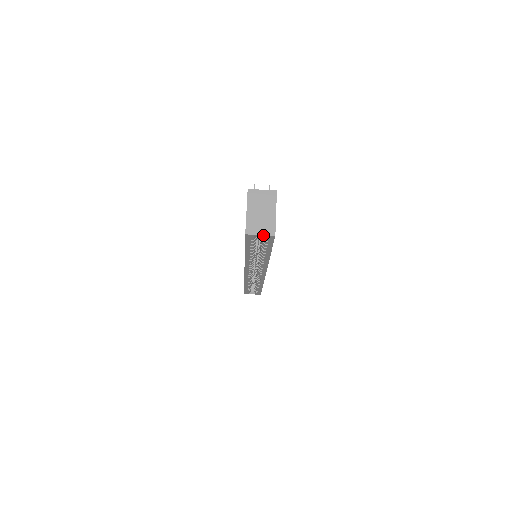
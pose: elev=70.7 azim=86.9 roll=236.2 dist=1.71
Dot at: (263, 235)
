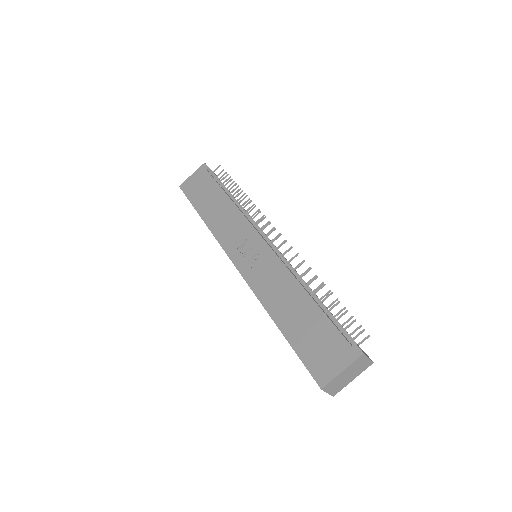
Dot at: (329, 393)
